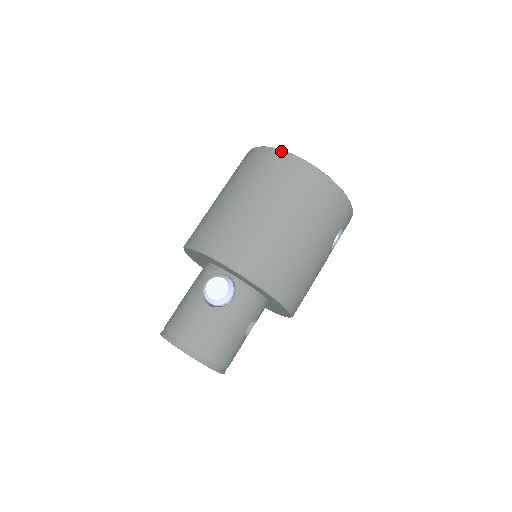
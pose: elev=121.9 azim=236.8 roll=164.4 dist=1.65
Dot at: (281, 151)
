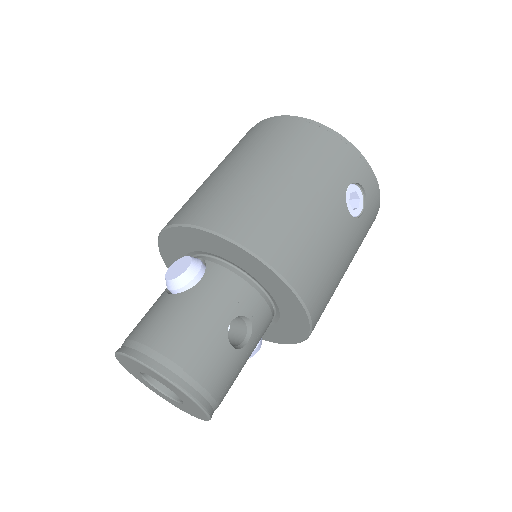
Dot at: occluded
